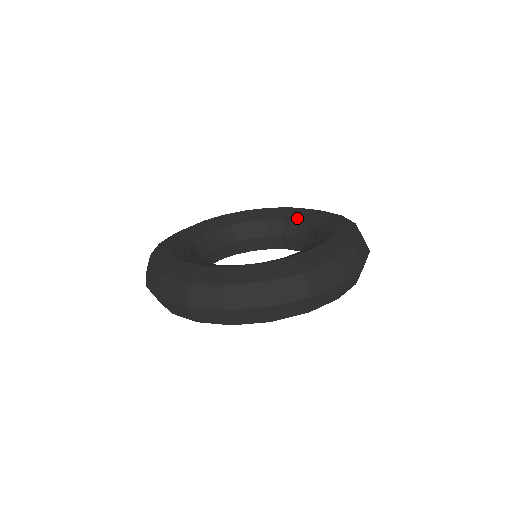
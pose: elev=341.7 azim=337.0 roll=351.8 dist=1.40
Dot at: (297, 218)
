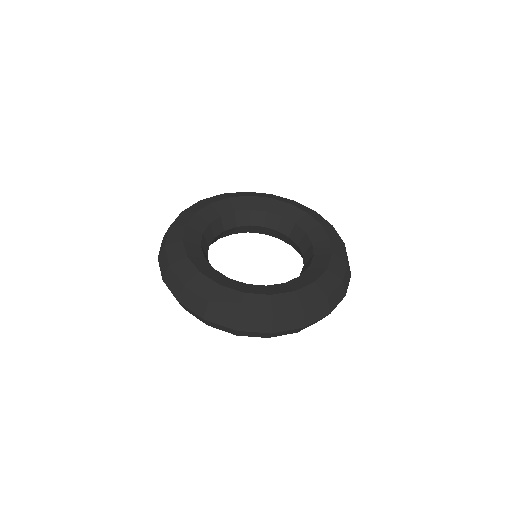
Dot at: (247, 208)
